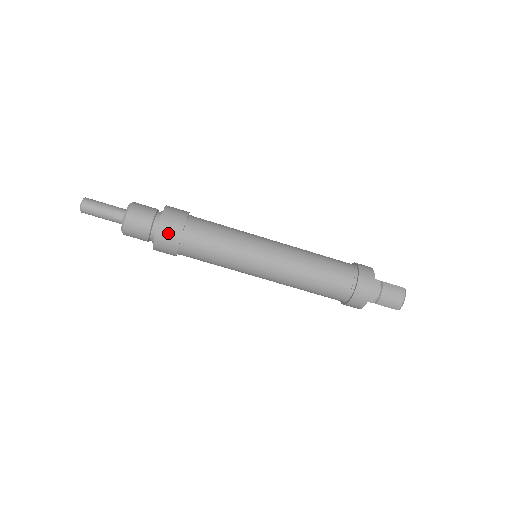
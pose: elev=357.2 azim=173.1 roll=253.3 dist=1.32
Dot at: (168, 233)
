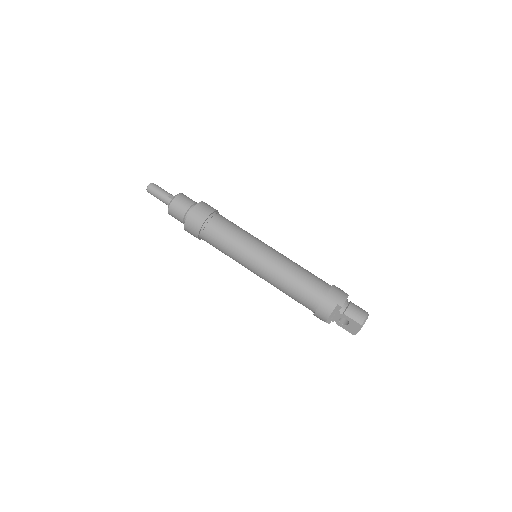
Dot at: (203, 209)
